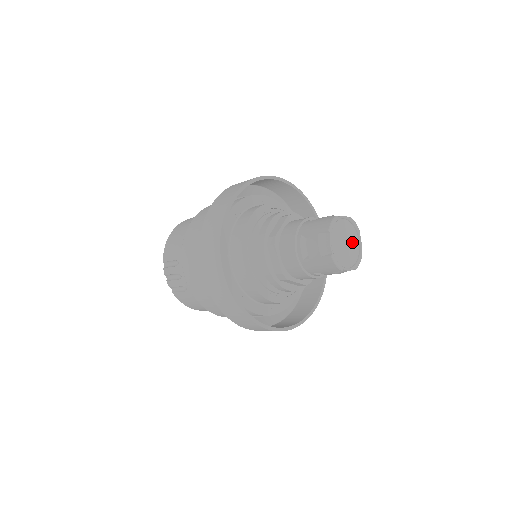
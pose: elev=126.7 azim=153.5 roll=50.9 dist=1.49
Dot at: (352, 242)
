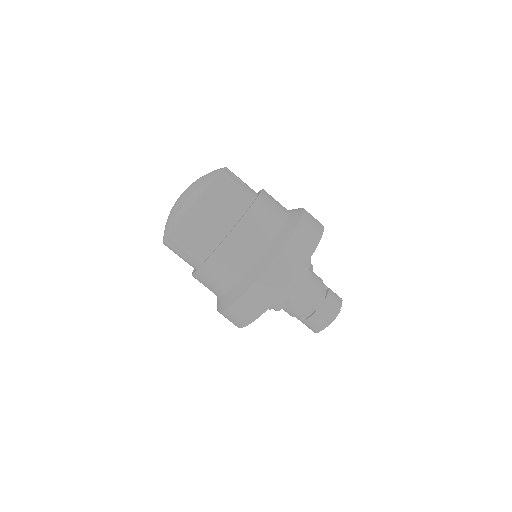
Dot at: occluded
